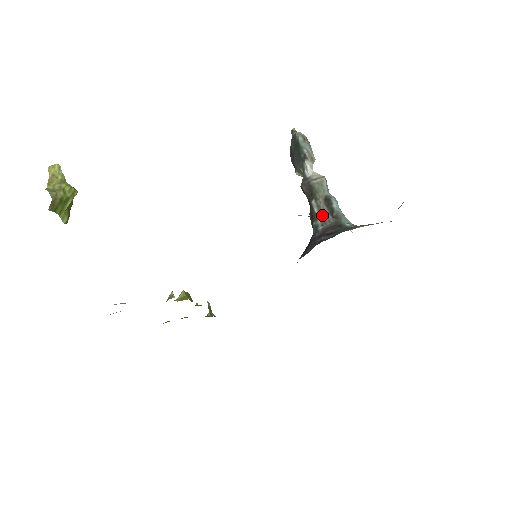
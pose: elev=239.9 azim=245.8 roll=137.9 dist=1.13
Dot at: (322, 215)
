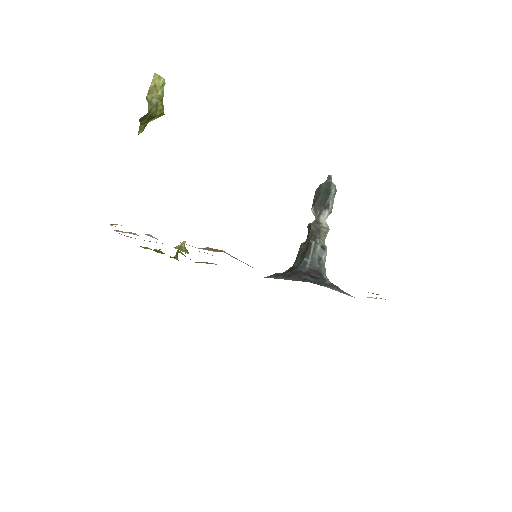
Dot at: (313, 257)
